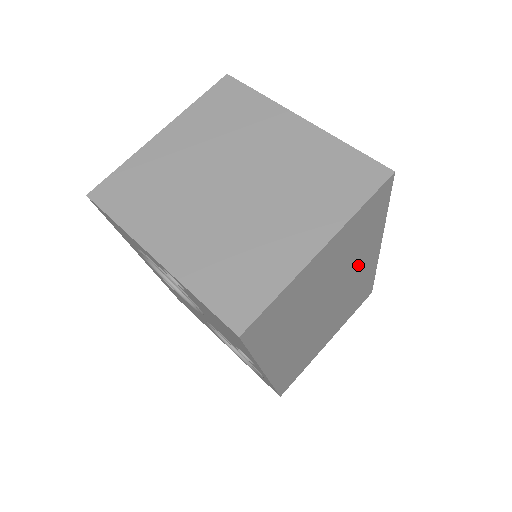
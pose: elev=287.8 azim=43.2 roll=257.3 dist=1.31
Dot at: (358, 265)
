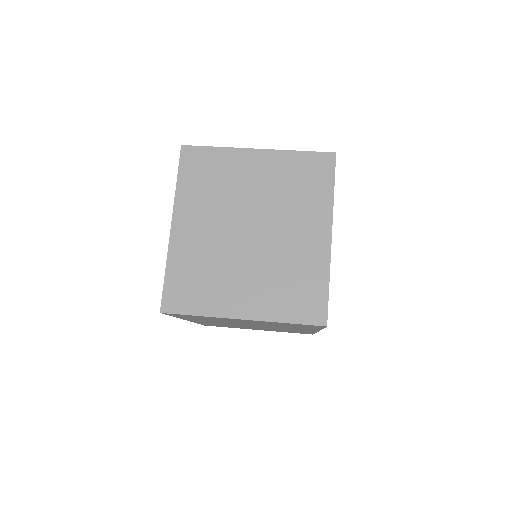
Dot at: (290, 328)
